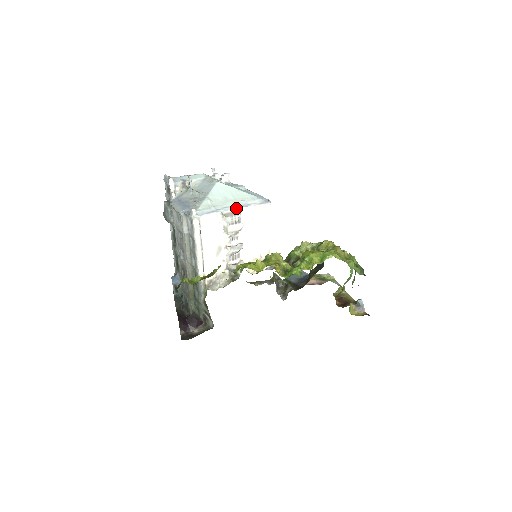
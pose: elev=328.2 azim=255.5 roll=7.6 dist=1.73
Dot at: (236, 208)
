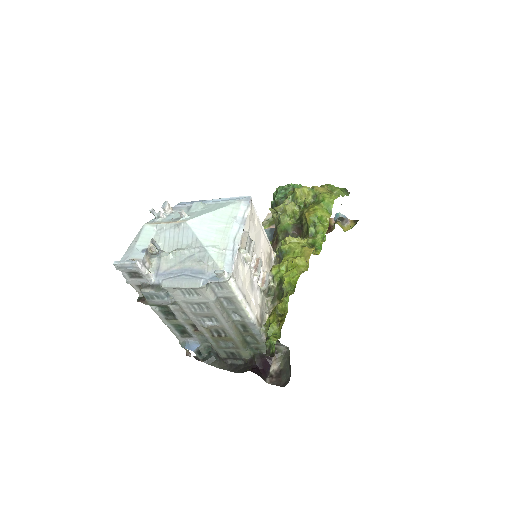
Dot at: (241, 232)
